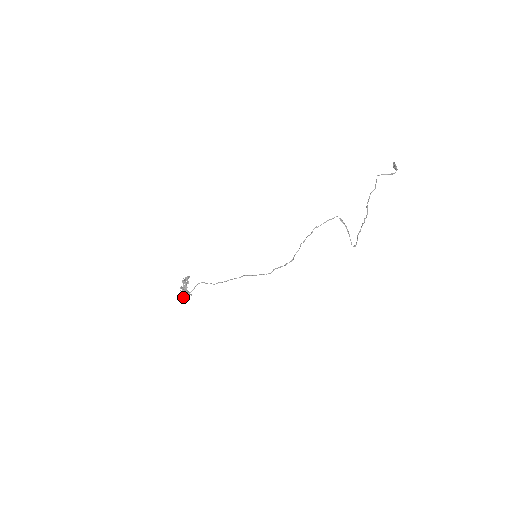
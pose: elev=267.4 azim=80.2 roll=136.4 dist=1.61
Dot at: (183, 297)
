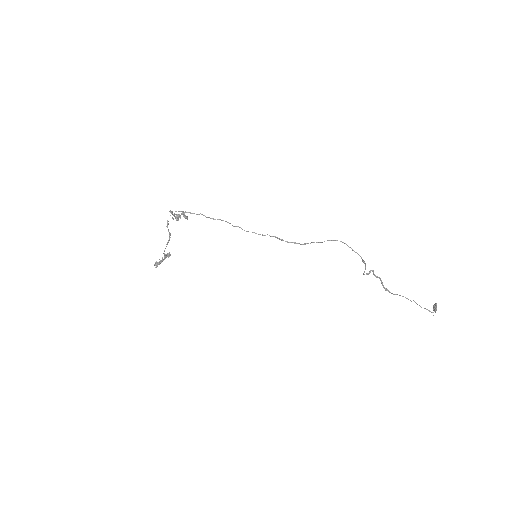
Dot at: (170, 212)
